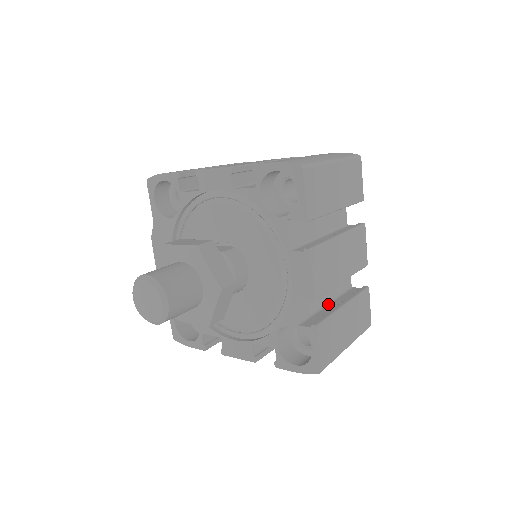
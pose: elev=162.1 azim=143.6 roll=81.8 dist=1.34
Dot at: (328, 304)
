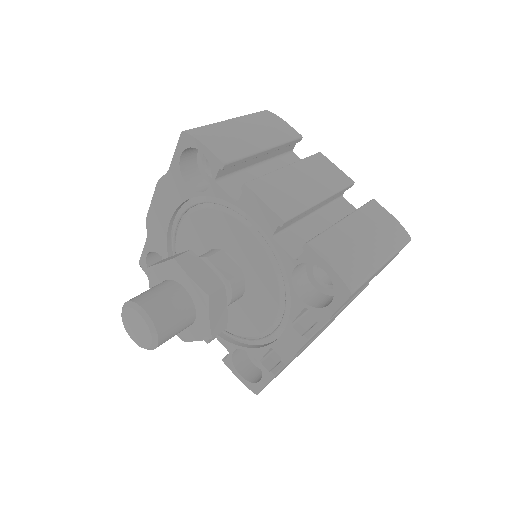
Dot at: occluded
